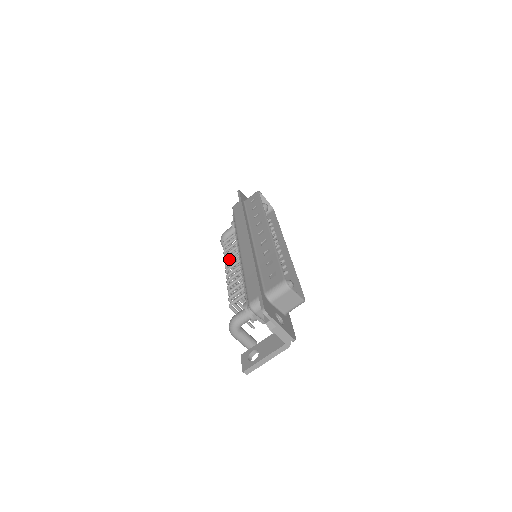
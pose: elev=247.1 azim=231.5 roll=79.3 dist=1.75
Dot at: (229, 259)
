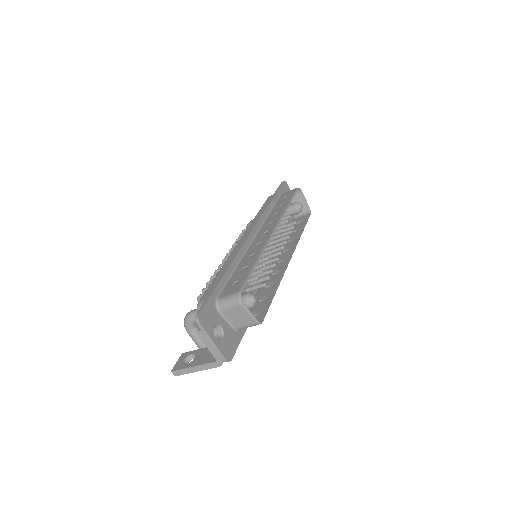
Dot at: occluded
